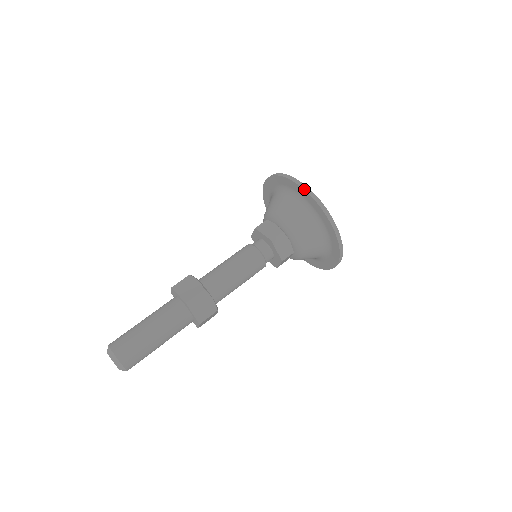
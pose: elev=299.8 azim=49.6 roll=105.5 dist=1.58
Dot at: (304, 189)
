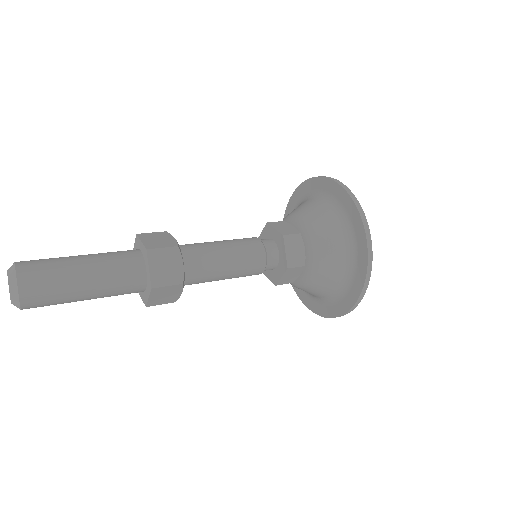
Dot at: (299, 185)
